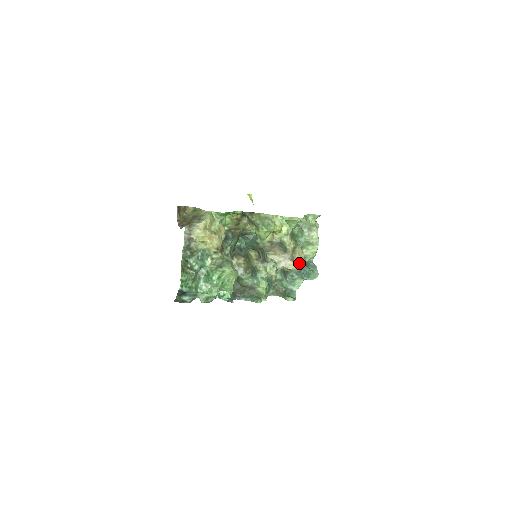
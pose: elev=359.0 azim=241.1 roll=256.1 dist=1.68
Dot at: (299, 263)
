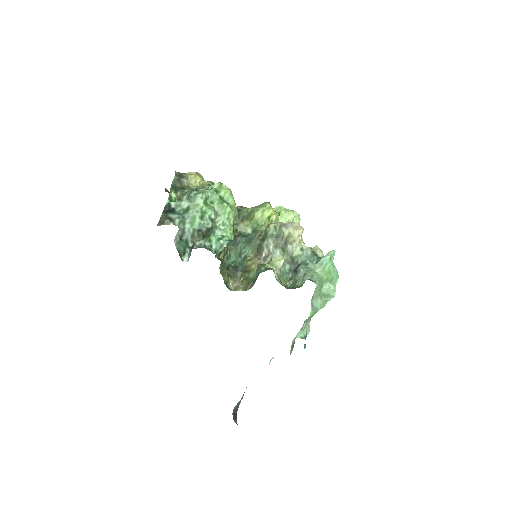
Dot at: occluded
